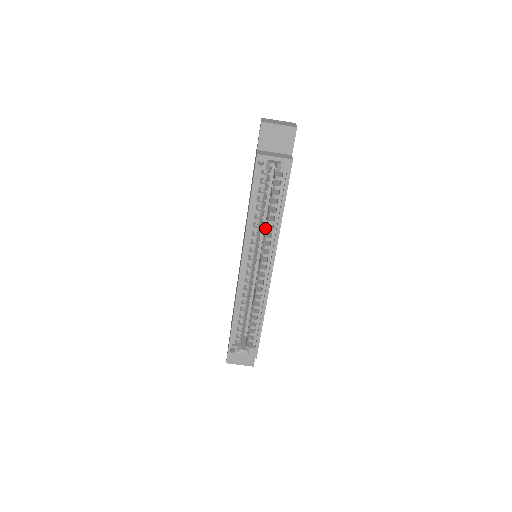
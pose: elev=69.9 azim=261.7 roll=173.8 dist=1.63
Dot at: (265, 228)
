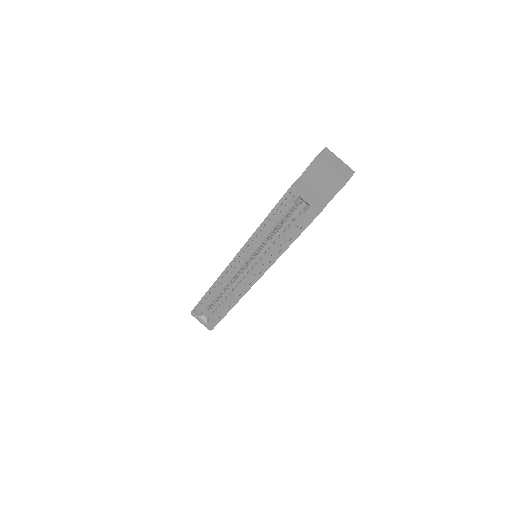
Dot at: occluded
